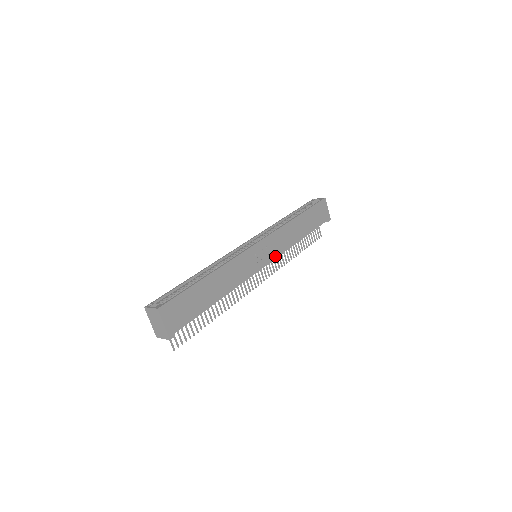
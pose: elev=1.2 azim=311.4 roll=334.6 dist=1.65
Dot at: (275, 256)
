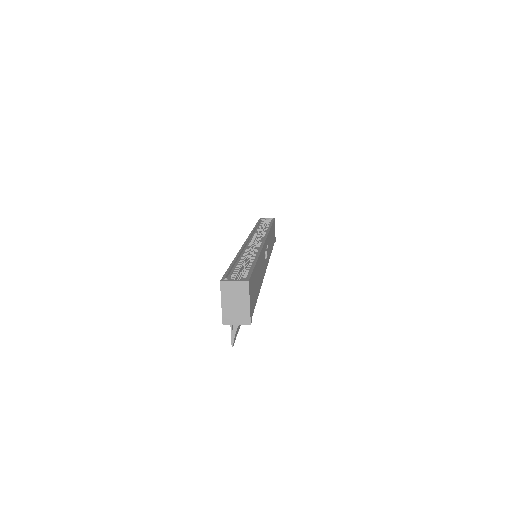
Dot at: (268, 260)
